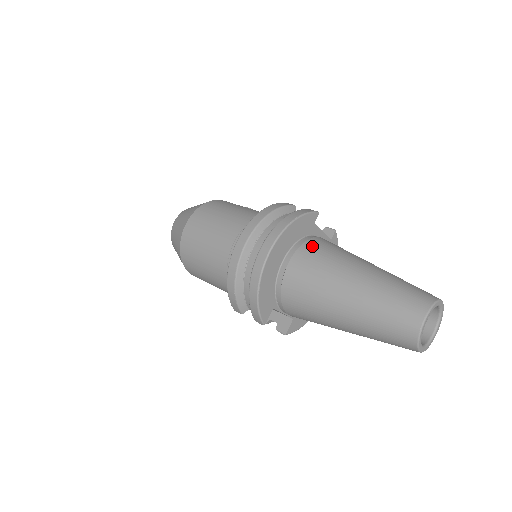
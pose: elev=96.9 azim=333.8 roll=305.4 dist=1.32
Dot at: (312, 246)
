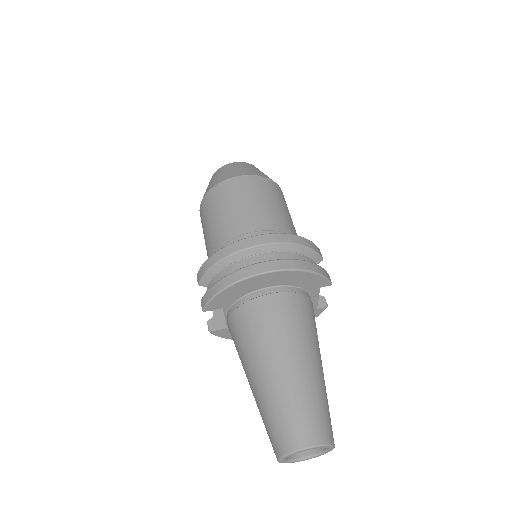
Dot at: (299, 302)
